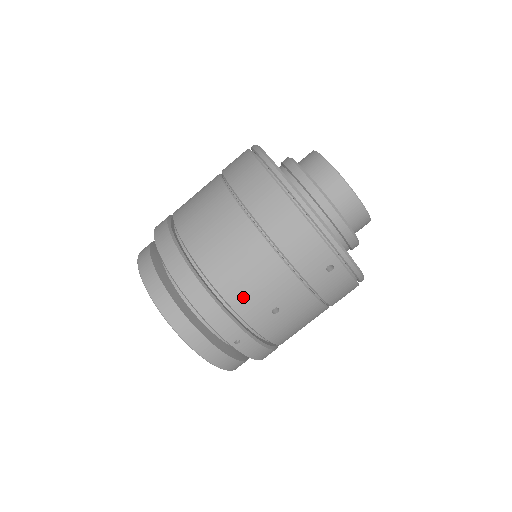
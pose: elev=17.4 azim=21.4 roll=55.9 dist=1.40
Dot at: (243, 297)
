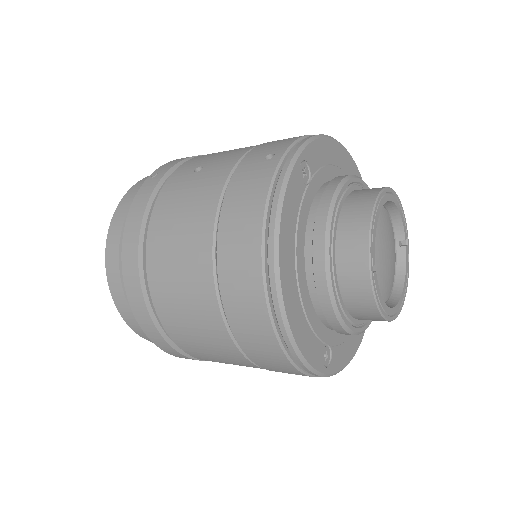
Dot at: (195, 351)
